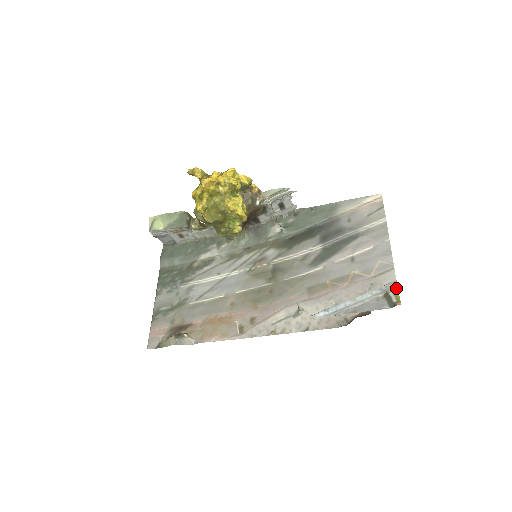
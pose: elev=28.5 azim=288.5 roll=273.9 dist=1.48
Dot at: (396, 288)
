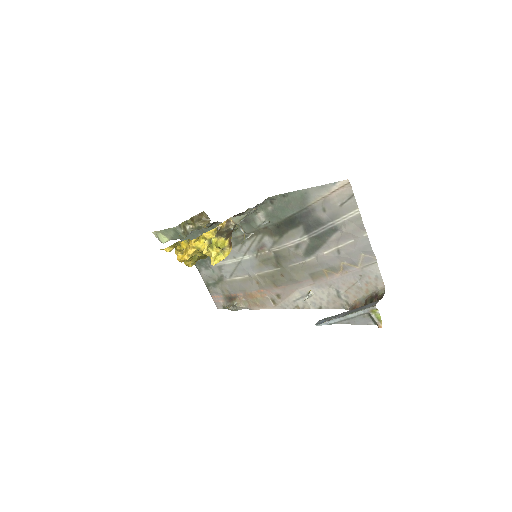
Dot at: (376, 310)
